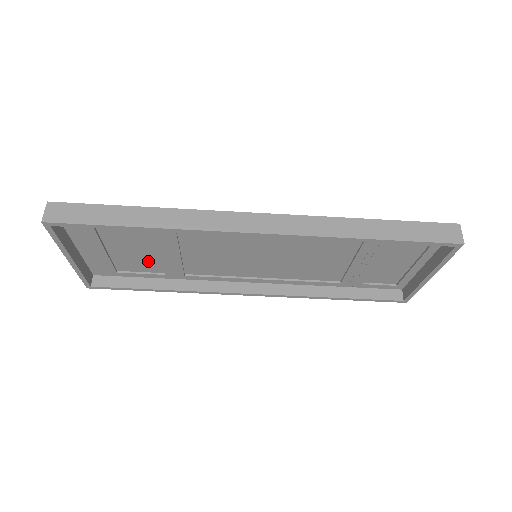
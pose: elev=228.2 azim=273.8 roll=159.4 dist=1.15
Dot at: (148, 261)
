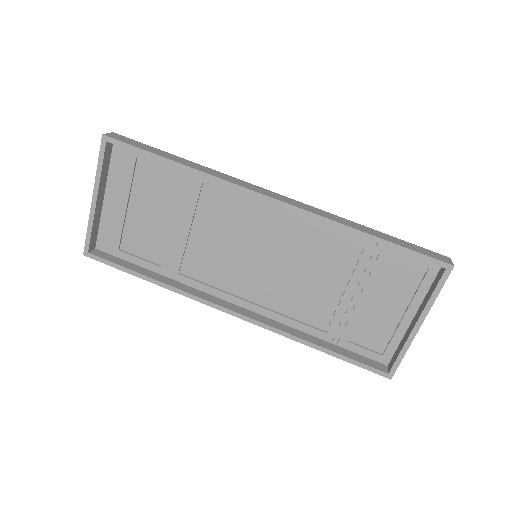
Dot at: (155, 240)
